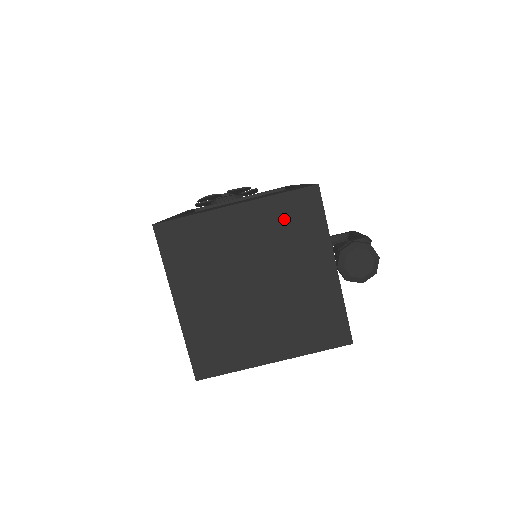
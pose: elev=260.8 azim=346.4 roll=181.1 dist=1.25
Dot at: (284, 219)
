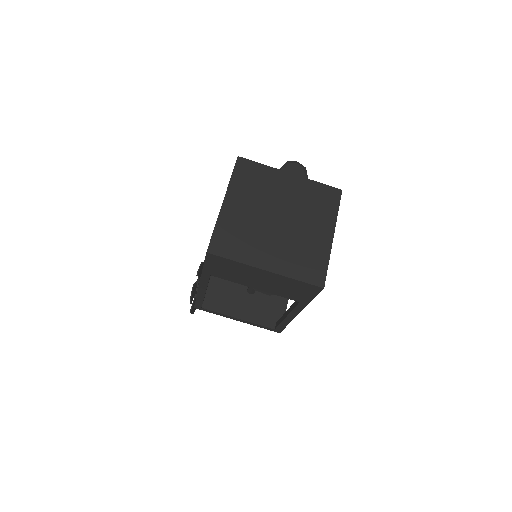
Dot at: (247, 183)
